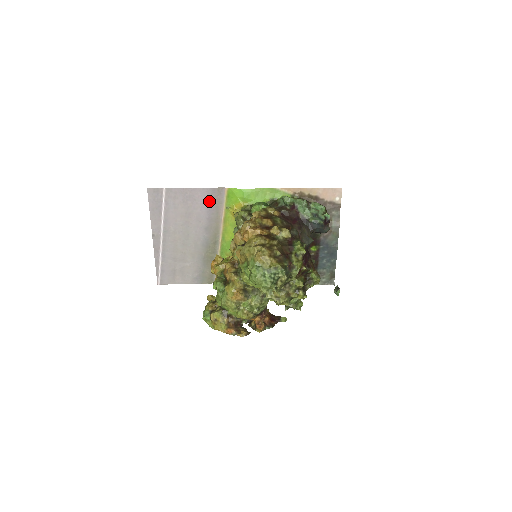
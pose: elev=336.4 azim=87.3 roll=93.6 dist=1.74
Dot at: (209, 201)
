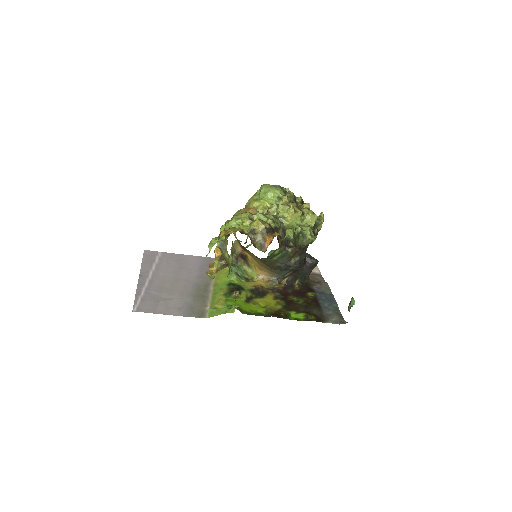
Dot at: (201, 263)
